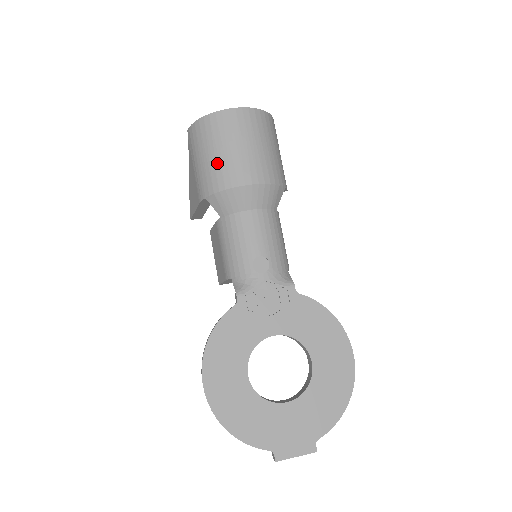
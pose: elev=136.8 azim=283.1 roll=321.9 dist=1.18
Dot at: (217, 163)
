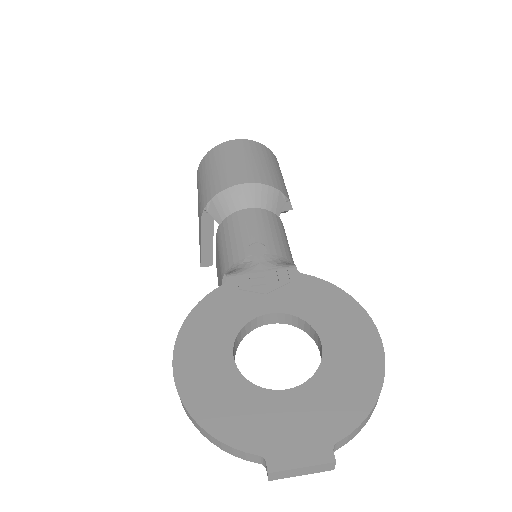
Dot at: (216, 176)
